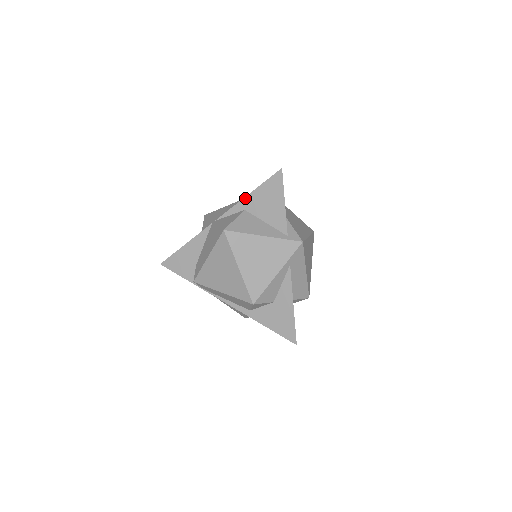
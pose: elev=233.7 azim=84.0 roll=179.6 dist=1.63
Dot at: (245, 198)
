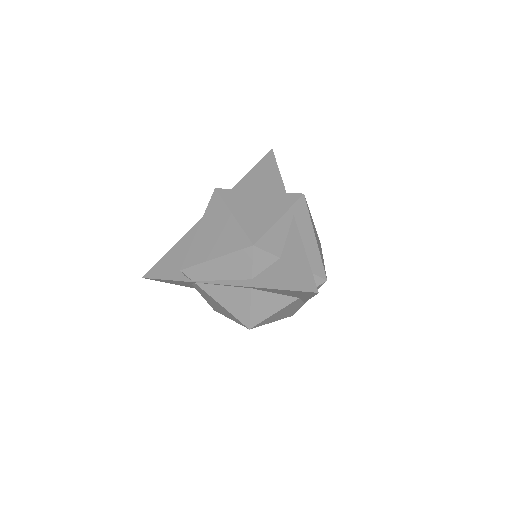
Dot at: (238, 183)
